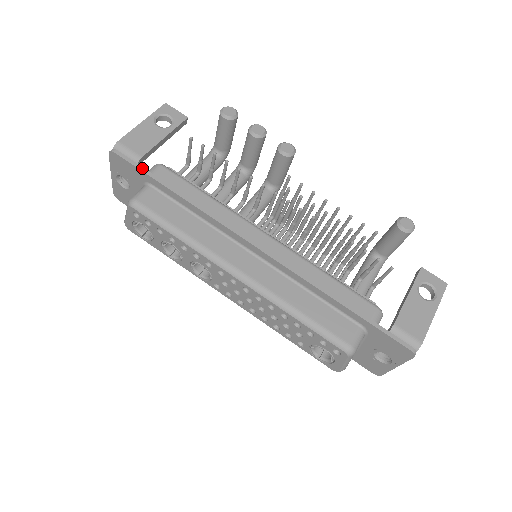
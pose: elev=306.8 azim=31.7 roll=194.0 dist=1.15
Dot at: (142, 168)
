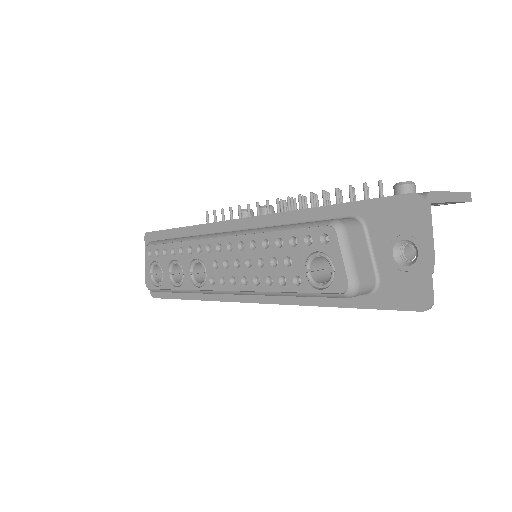
Dot at: (164, 230)
